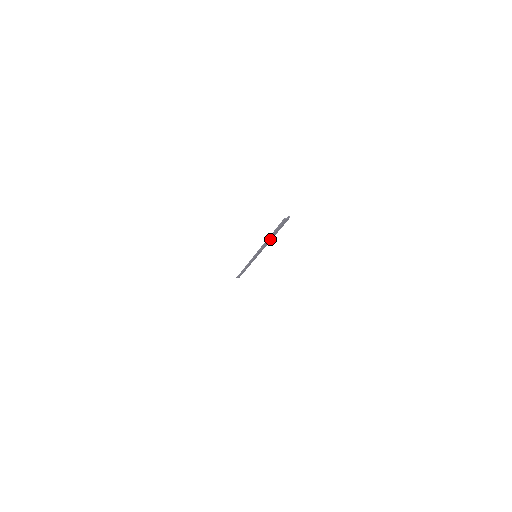
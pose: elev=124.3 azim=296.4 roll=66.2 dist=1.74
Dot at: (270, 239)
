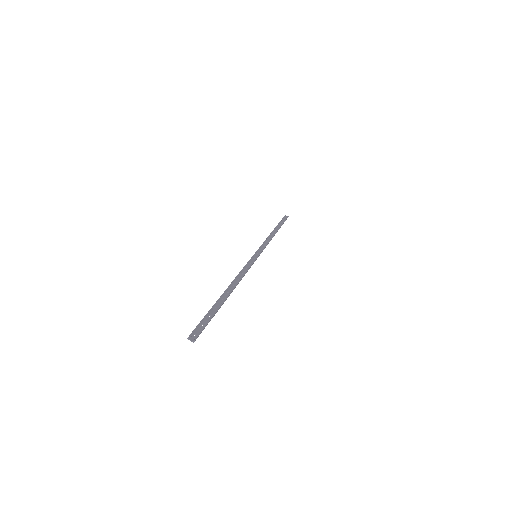
Dot at: (228, 291)
